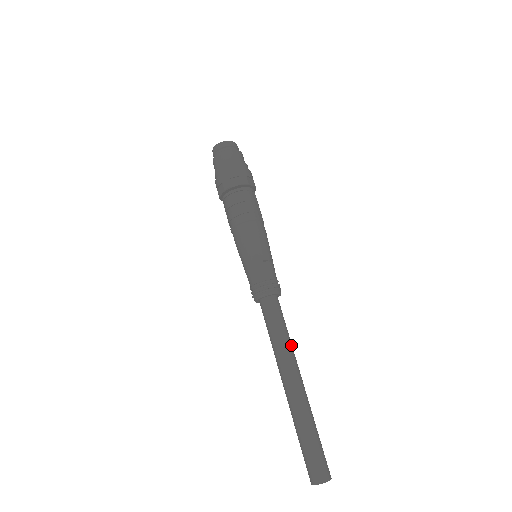
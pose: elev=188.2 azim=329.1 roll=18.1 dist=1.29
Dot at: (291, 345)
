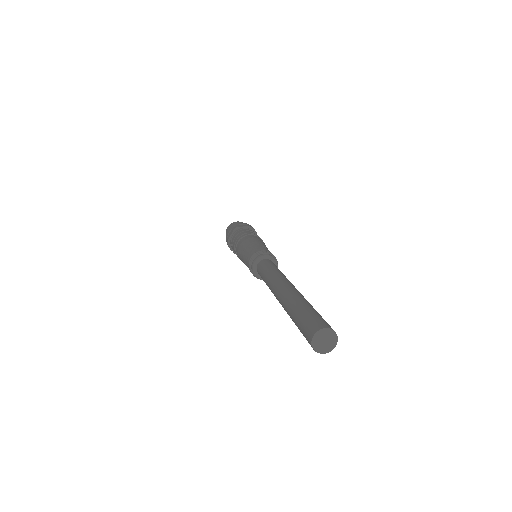
Dot at: occluded
